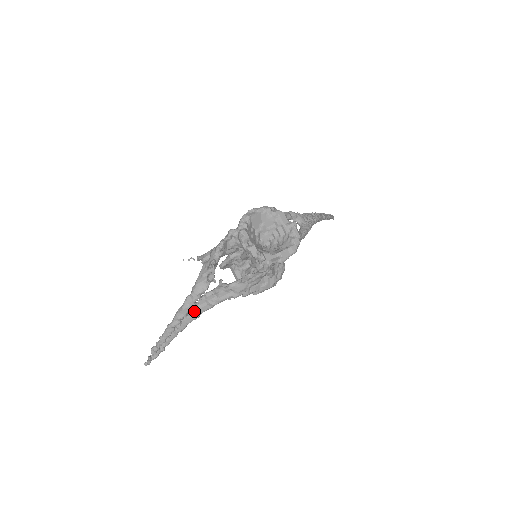
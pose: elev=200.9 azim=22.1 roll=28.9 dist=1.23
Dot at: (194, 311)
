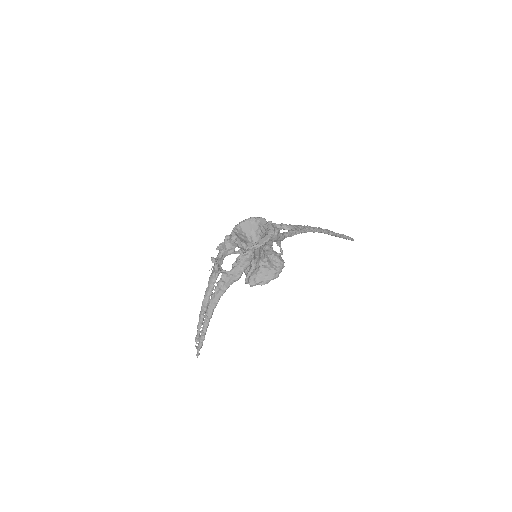
Dot at: (213, 298)
